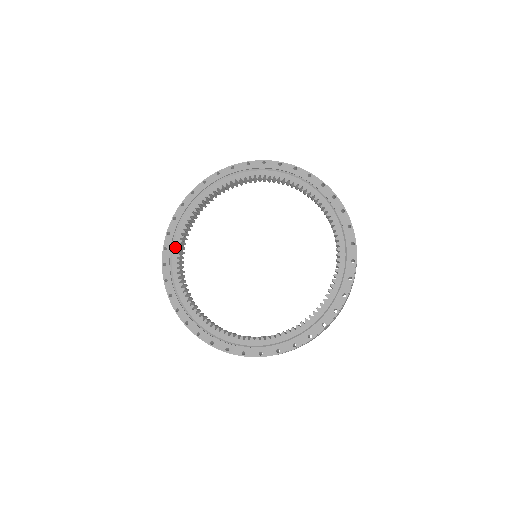
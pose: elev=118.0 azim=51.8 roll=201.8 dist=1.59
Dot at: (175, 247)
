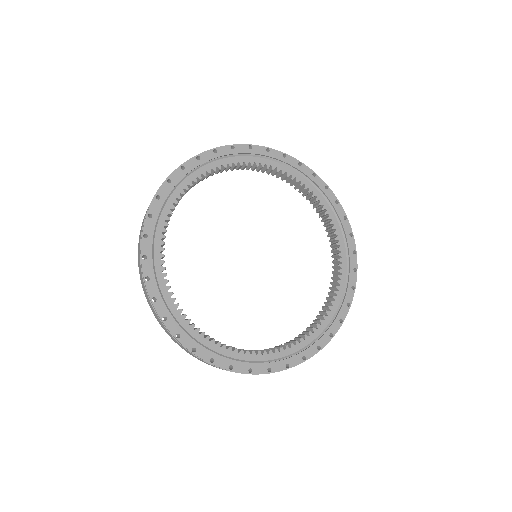
Dot at: (222, 161)
